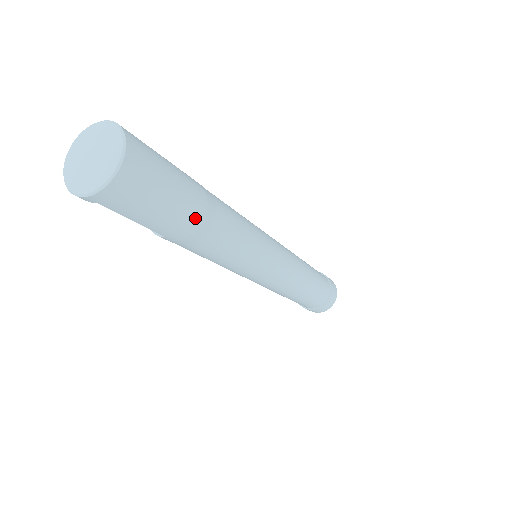
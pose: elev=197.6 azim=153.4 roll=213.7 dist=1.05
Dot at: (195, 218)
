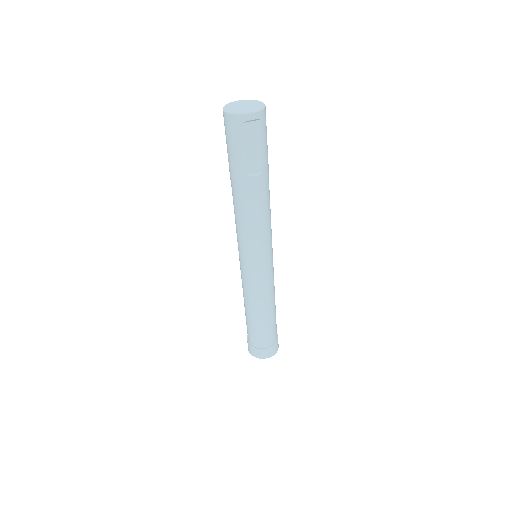
Dot at: occluded
